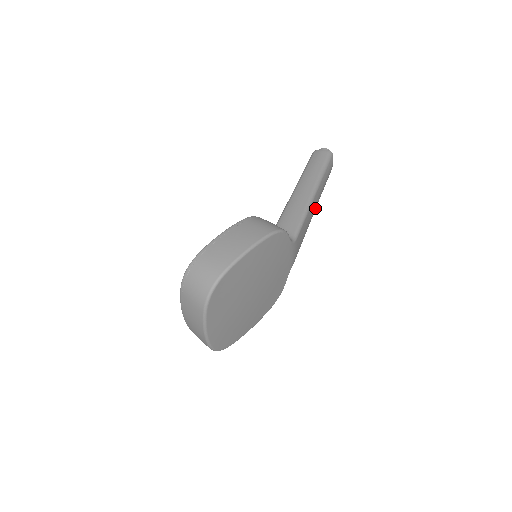
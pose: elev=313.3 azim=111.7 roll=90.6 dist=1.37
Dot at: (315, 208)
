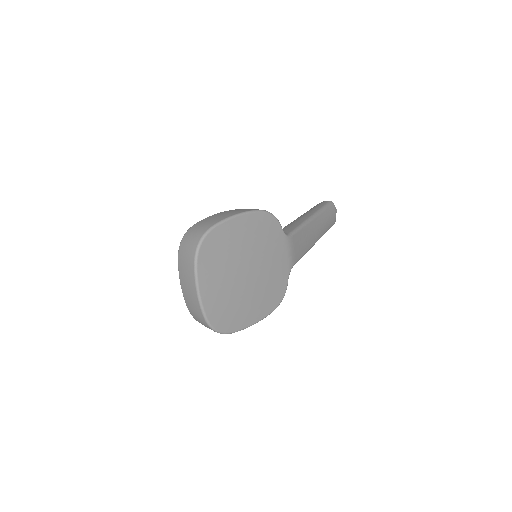
Dot at: (317, 235)
